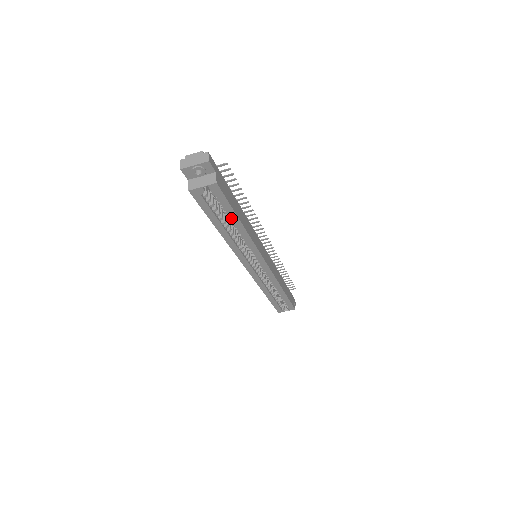
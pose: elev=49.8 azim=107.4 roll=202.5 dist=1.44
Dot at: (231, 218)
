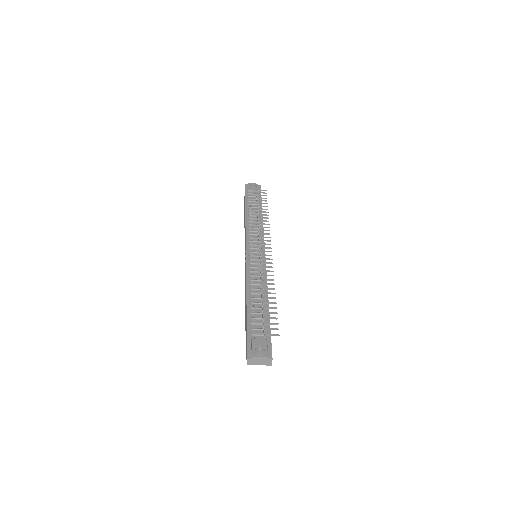
Dot at: occluded
